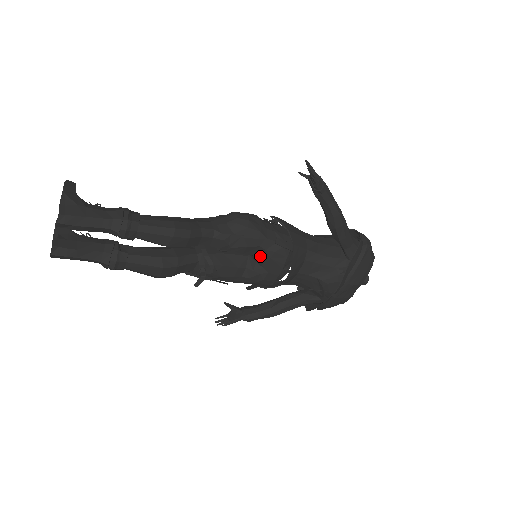
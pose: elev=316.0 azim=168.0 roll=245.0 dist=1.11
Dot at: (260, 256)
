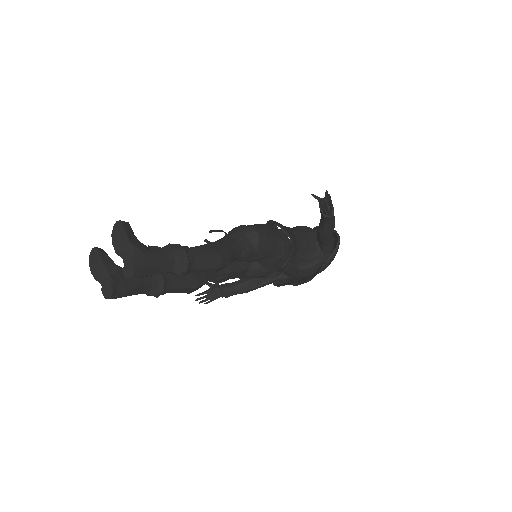
Dot at: (266, 261)
